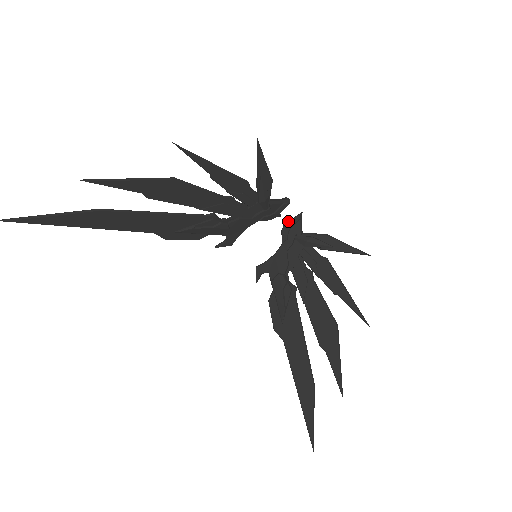
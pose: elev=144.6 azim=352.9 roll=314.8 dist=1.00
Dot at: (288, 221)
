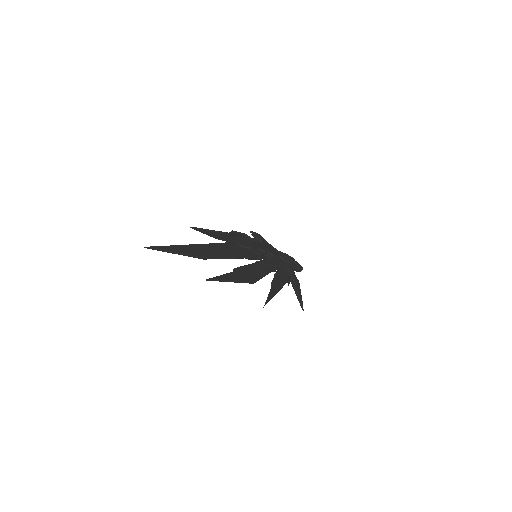
Dot at: occluded
